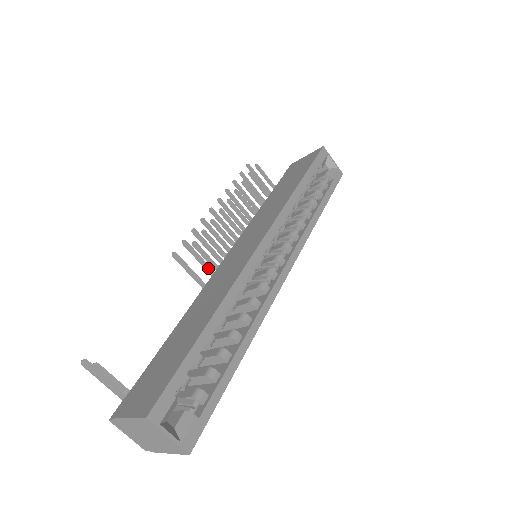
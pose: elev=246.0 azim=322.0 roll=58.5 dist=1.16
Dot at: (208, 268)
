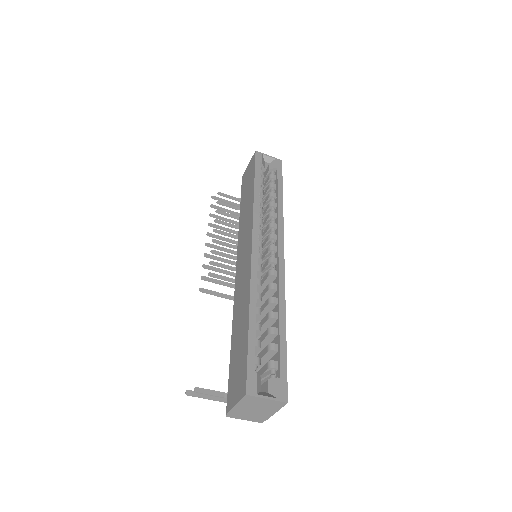
Dot at: (230, 285)
